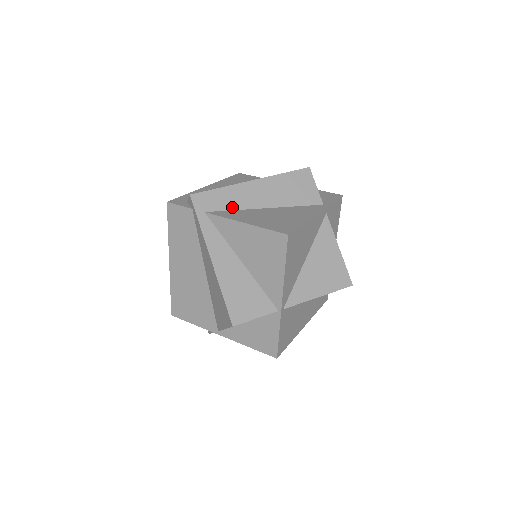
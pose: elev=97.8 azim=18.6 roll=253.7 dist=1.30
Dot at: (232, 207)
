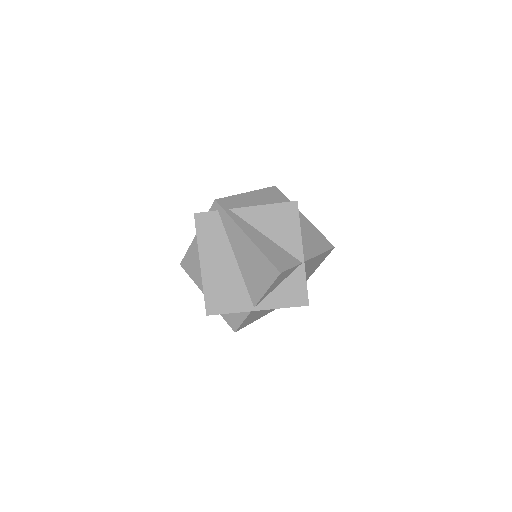
Dot at: (243, 206)
